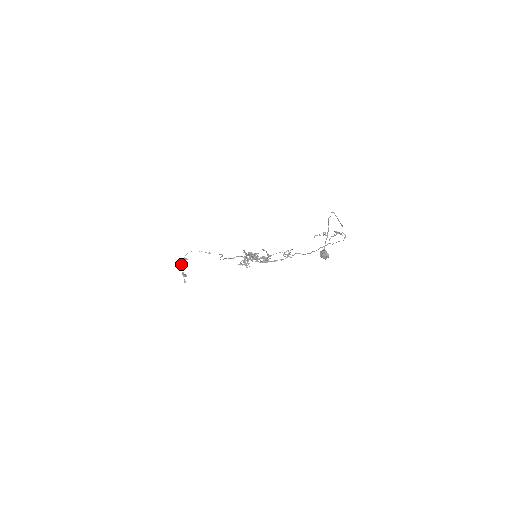
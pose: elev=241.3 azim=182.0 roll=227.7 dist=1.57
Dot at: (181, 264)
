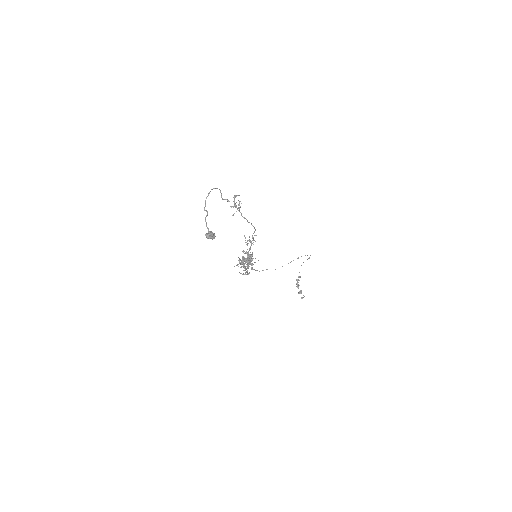
Dot at: occluded
